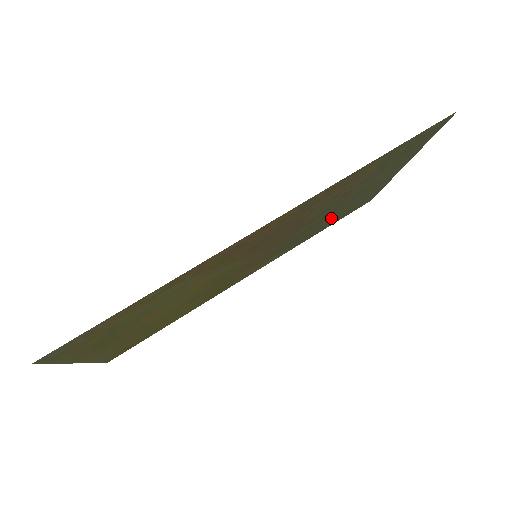
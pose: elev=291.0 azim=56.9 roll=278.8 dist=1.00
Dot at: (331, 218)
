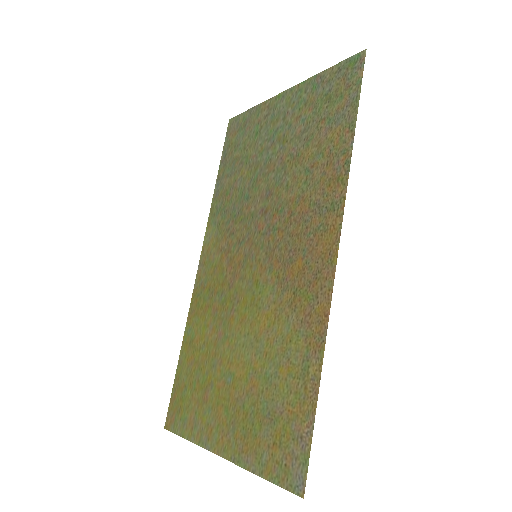
Dot at: (242, 168)
